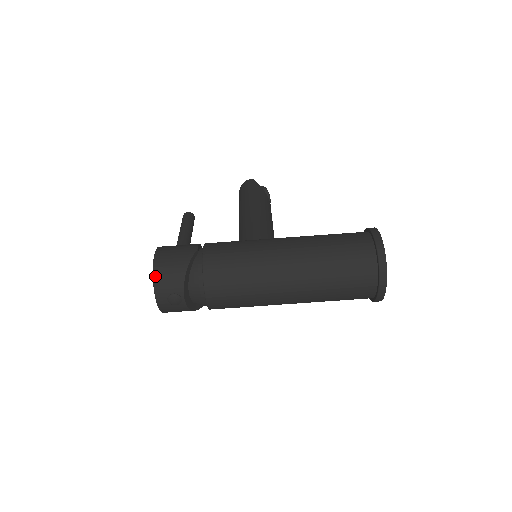
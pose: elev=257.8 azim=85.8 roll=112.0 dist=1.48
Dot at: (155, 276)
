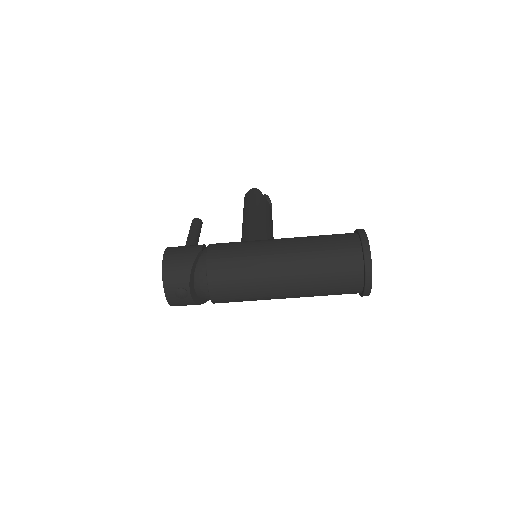
Dot at: (164, 272)
